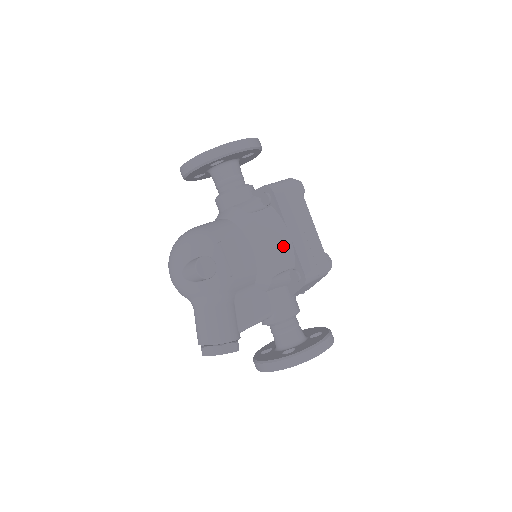
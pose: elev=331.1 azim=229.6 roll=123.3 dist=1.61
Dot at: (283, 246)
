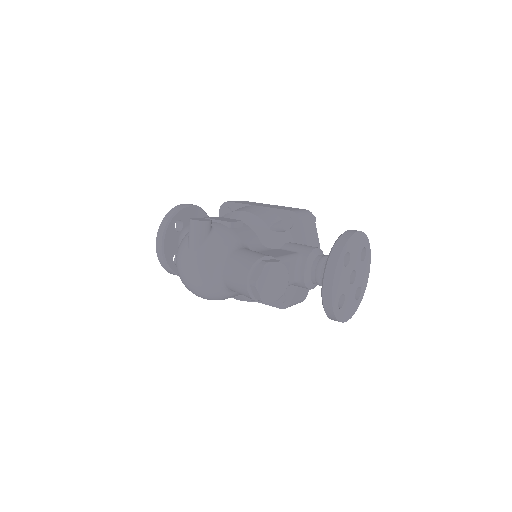
Dot at: (258, 210)
